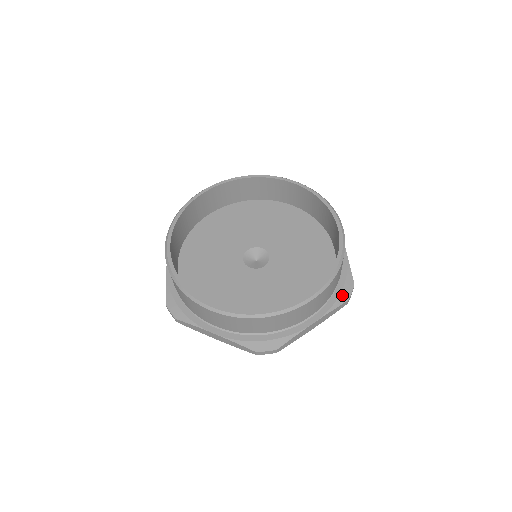
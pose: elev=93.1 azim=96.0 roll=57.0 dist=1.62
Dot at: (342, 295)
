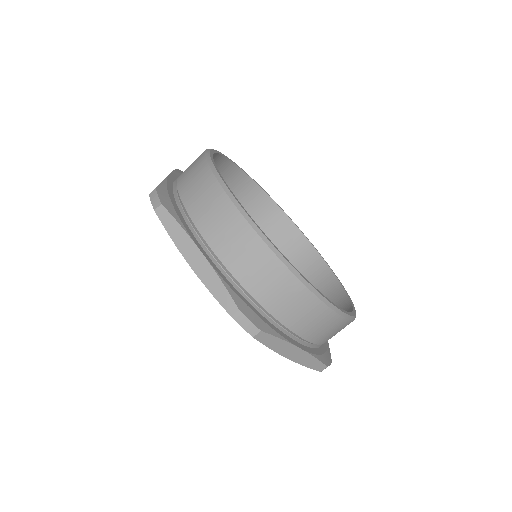
Dot at: (324, 357)
